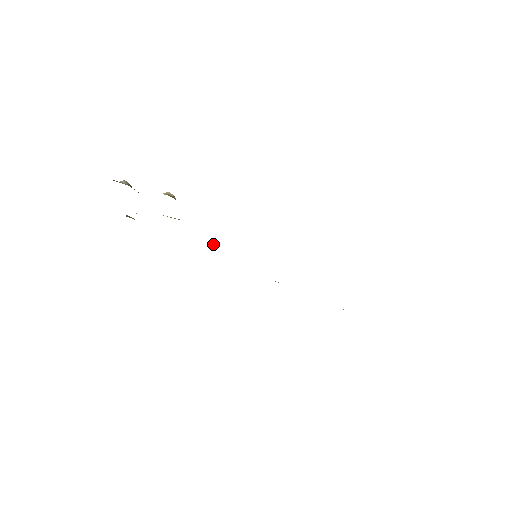
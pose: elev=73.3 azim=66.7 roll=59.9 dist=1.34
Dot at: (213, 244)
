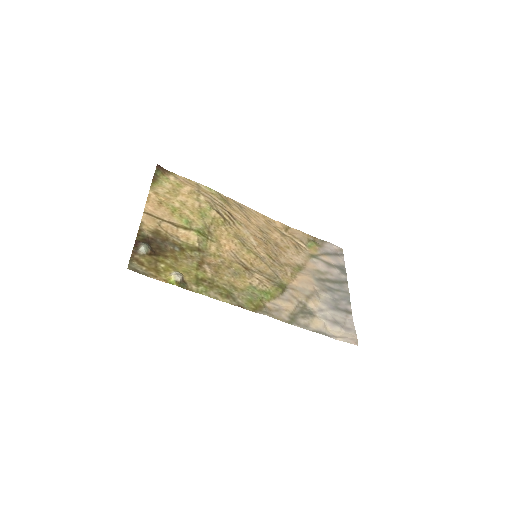
Dot at: (227, 224)
